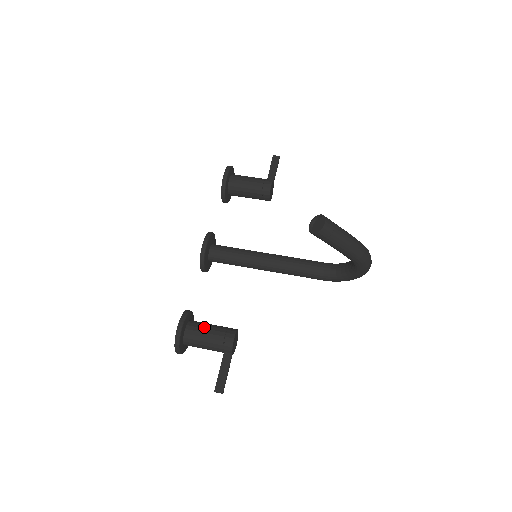
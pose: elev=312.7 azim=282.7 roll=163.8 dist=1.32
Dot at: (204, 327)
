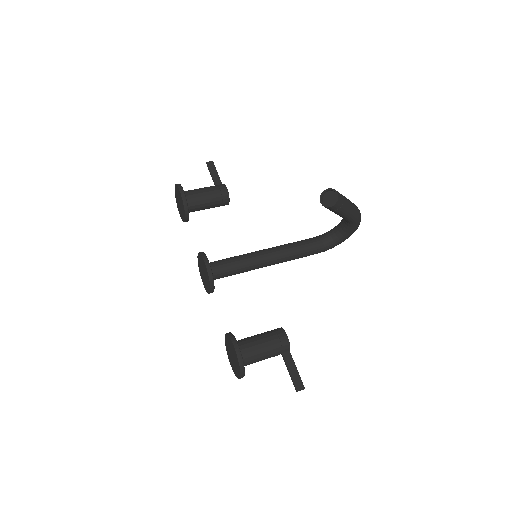
Dot at: (254, 340)
